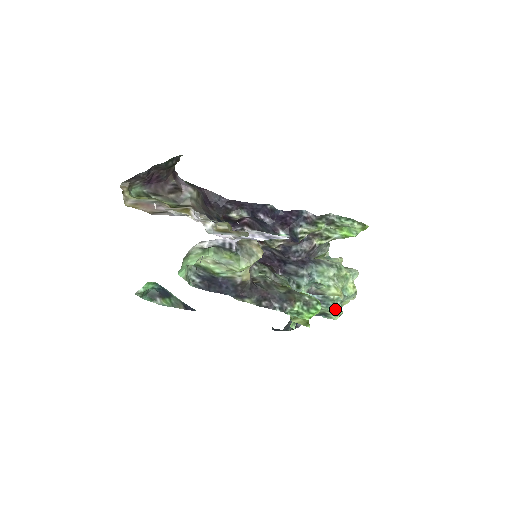
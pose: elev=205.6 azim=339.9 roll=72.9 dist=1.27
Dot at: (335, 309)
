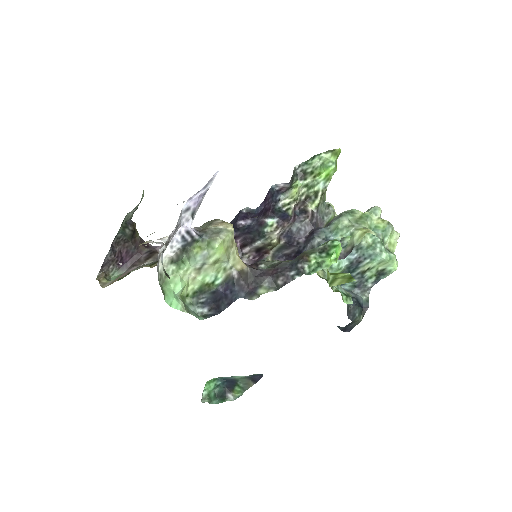
Dot at: (380, 254)
